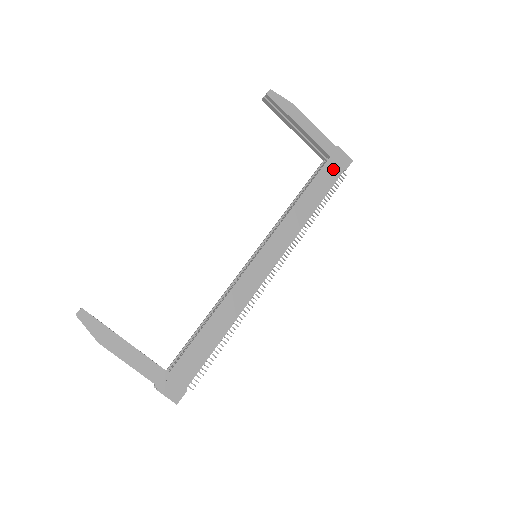
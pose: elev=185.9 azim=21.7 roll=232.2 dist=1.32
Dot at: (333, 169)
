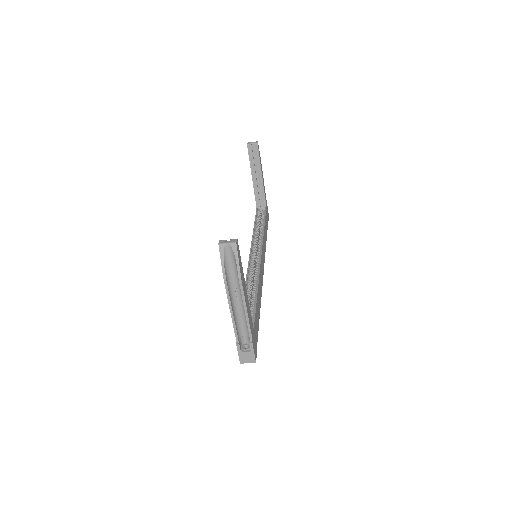
Dot at: (267, 216)
